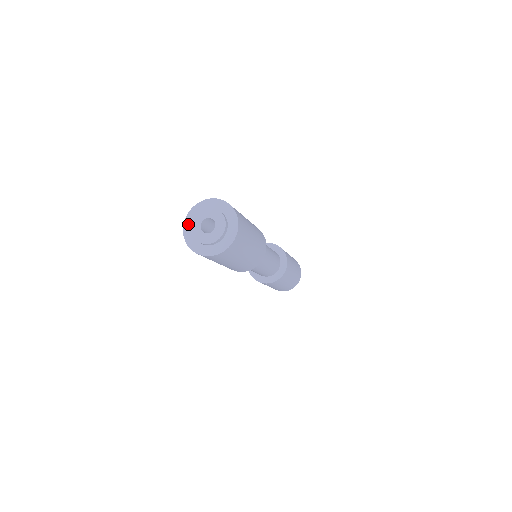
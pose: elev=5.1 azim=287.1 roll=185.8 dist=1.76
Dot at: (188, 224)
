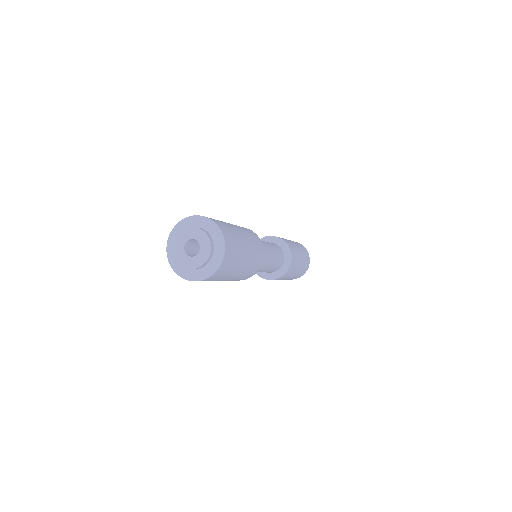
Dot at: (171, 245)
